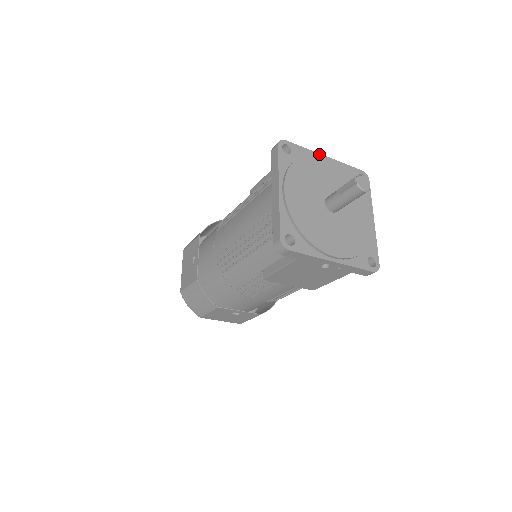
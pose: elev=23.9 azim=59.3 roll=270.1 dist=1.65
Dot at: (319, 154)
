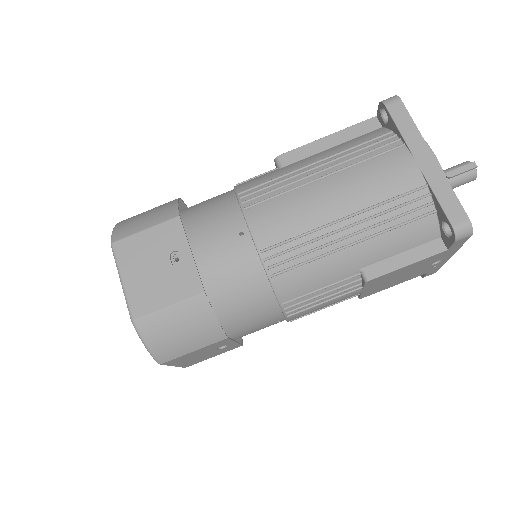
Dot at: occluded
